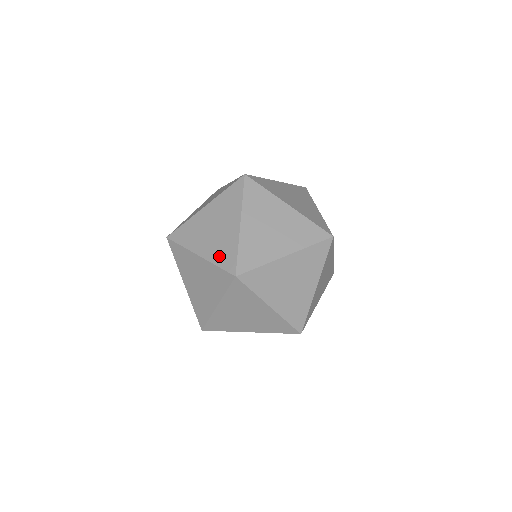
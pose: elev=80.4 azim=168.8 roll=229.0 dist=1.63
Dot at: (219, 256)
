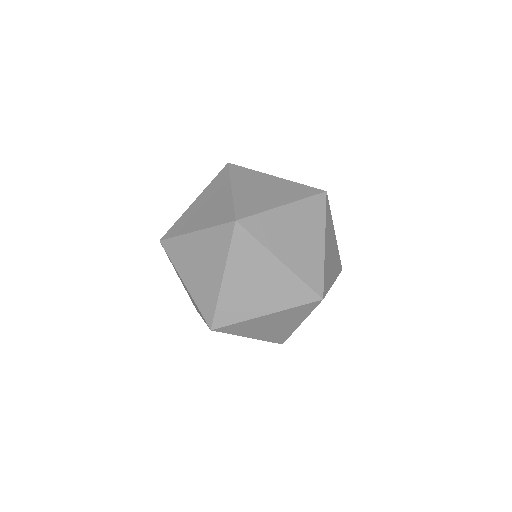
Dot at: (305, 271)
